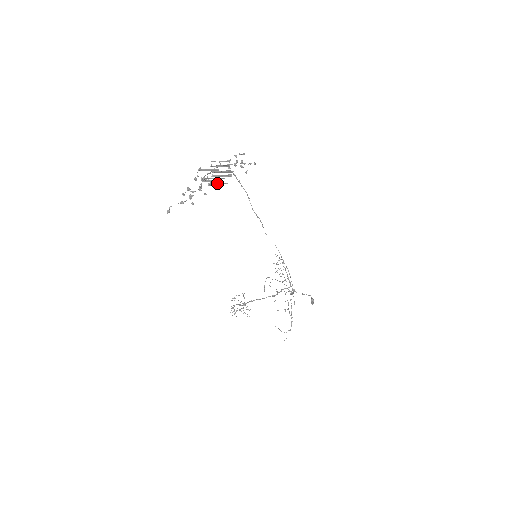
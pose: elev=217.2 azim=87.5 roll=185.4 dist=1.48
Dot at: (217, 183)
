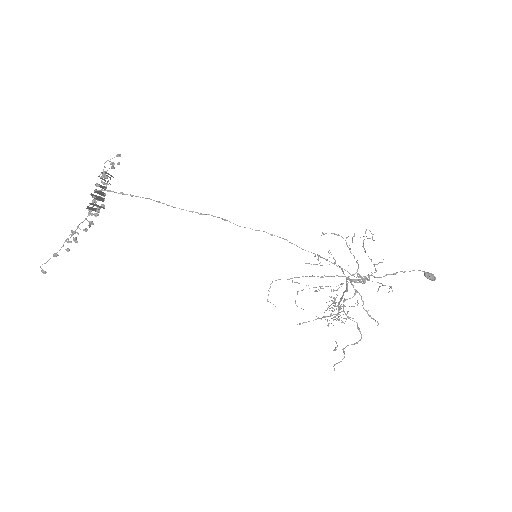
Dot at: (103, 208)
